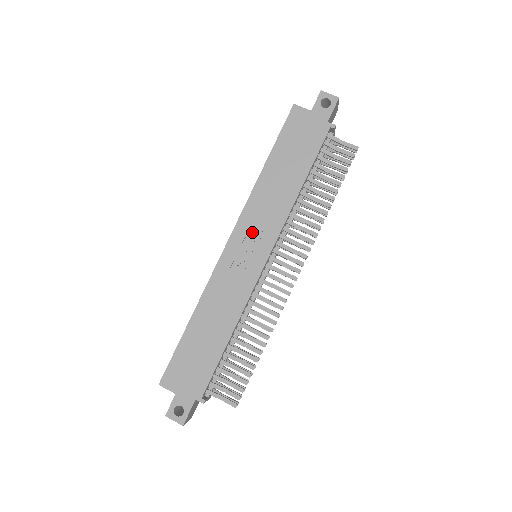
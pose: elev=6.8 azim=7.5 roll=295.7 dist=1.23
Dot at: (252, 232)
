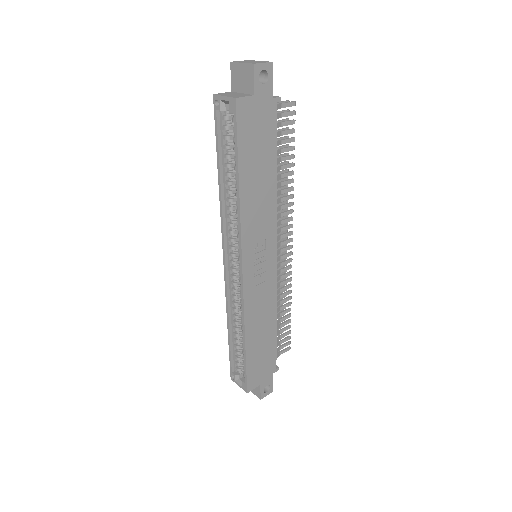
Dot at: (256, 247)
